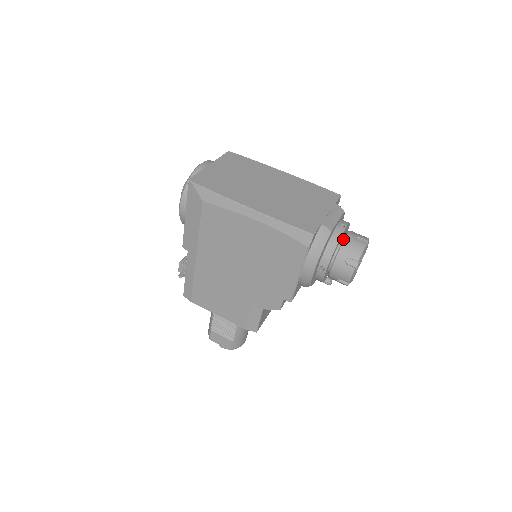
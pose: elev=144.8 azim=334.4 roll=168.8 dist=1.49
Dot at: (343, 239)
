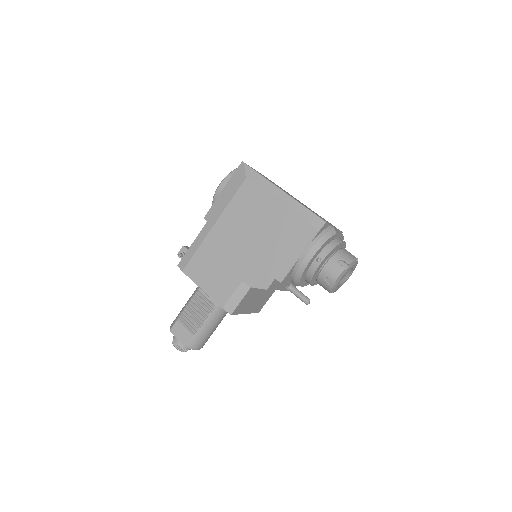
Dot at: (341, 248)
